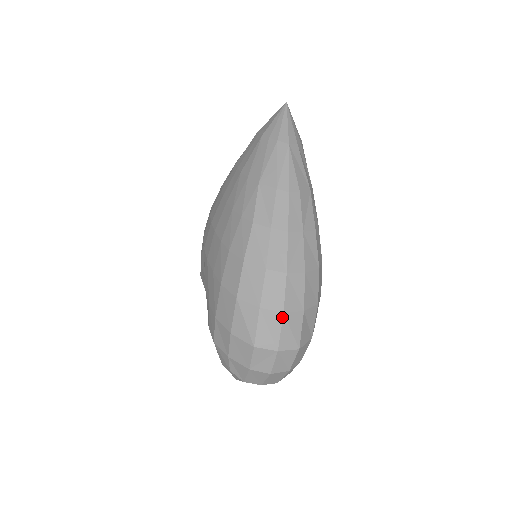
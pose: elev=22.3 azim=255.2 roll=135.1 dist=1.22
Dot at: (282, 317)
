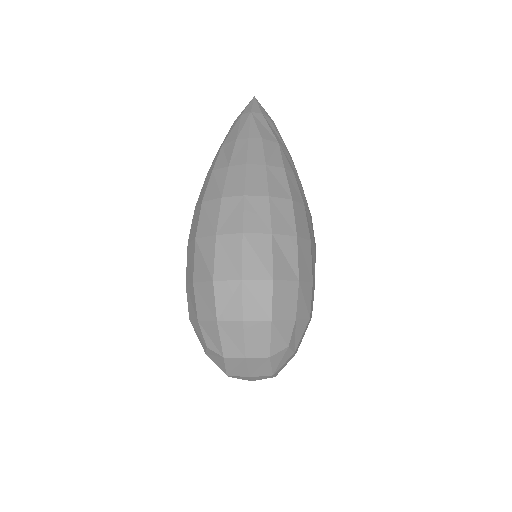
Dot at: (242, 238)
